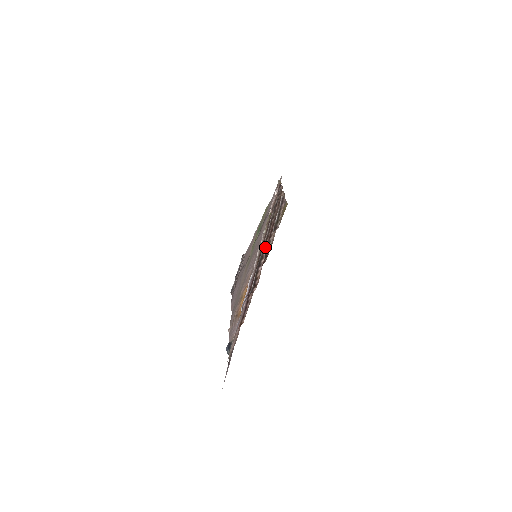
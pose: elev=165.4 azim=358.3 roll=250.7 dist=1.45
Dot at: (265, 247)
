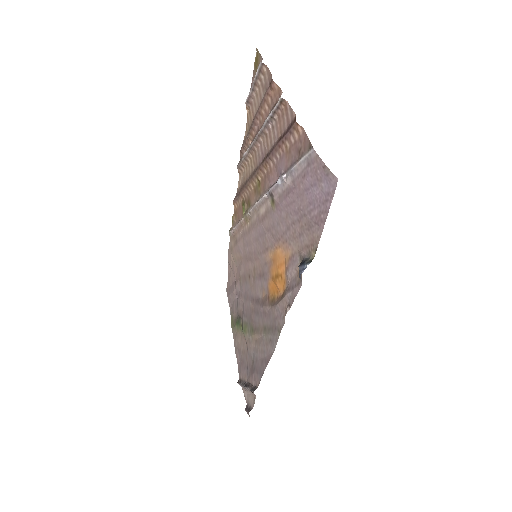
Dot at: (261, 126)
